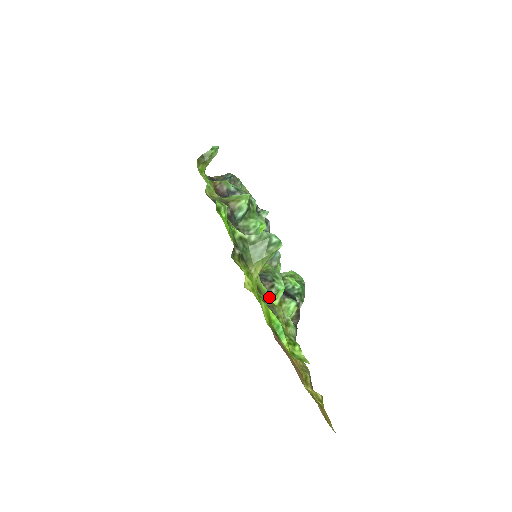
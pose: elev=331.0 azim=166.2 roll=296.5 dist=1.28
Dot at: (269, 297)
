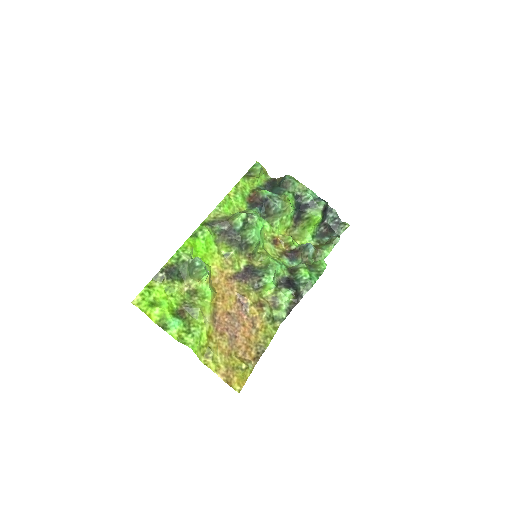
Dot at: (256, 288)
